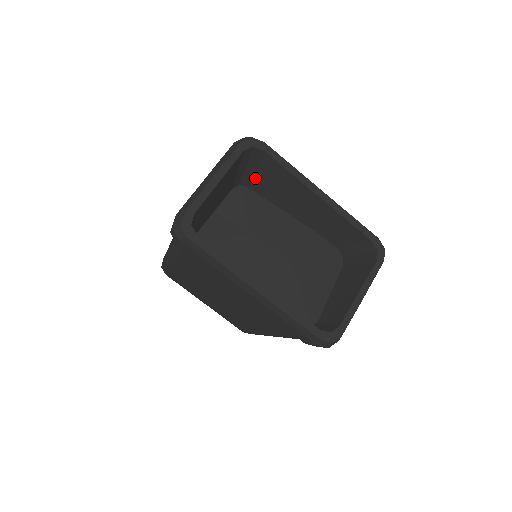
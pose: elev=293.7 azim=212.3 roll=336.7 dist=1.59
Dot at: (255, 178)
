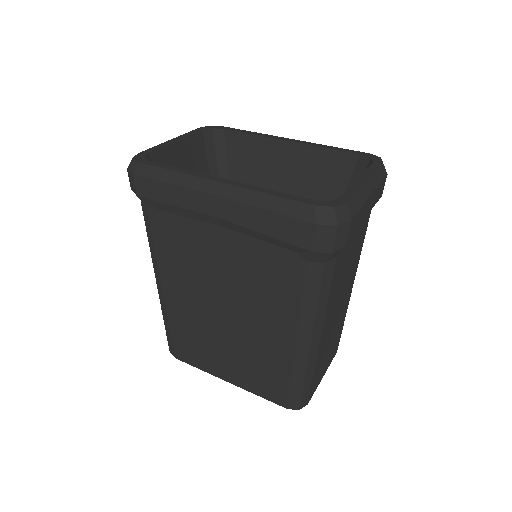
Dot at: (231, 176)
